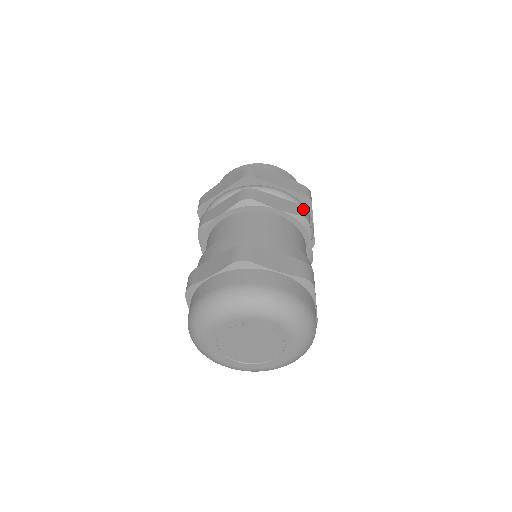
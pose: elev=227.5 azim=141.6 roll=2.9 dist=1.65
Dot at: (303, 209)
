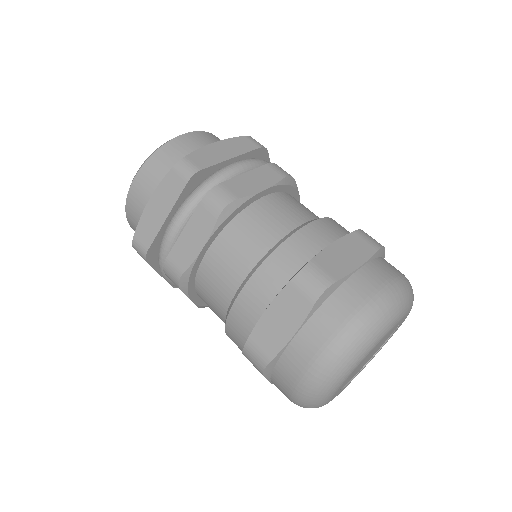
Dot at: (275, 166)
